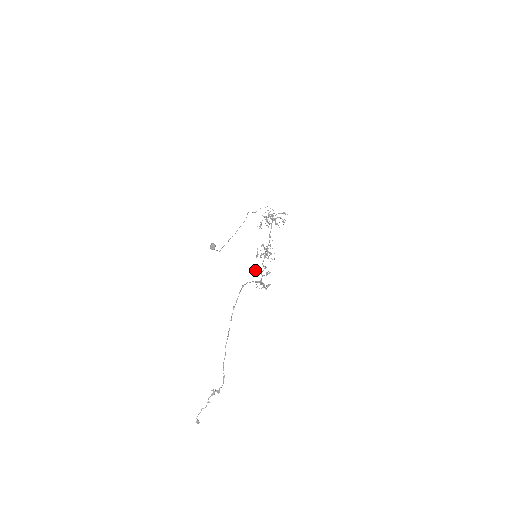
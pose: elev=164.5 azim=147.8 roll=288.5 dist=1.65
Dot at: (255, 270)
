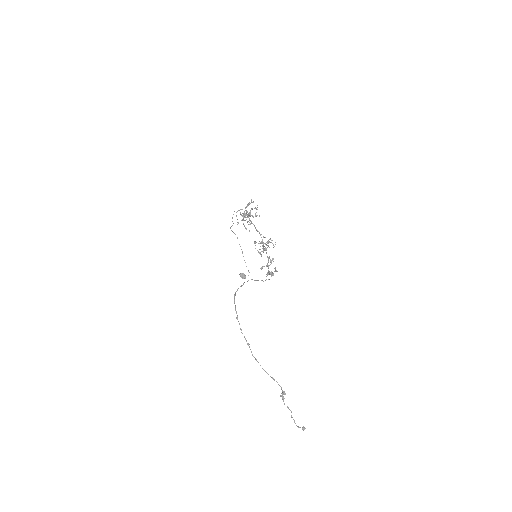
Dot at: (260, 268)
